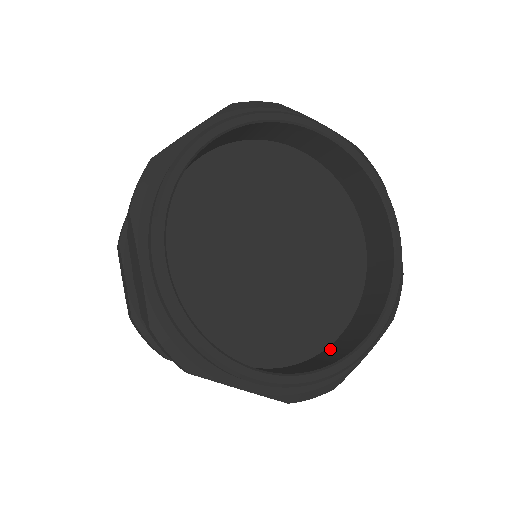
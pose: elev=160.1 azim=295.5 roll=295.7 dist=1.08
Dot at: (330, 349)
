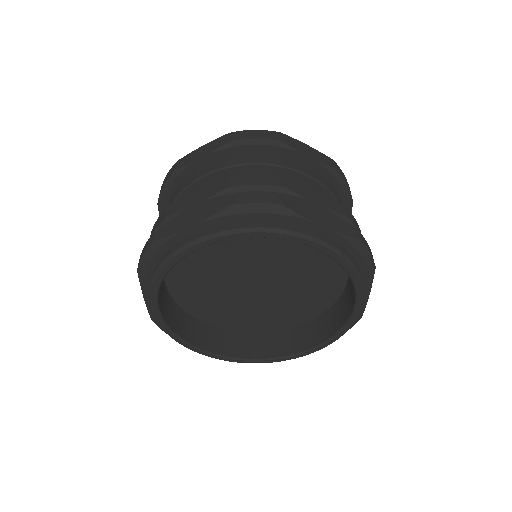
Dot at: (284, 334)
